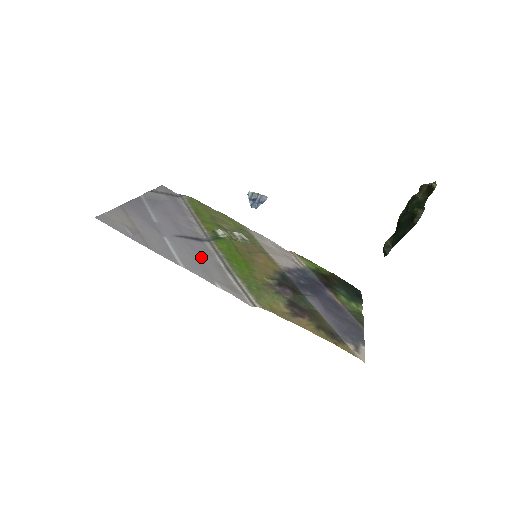
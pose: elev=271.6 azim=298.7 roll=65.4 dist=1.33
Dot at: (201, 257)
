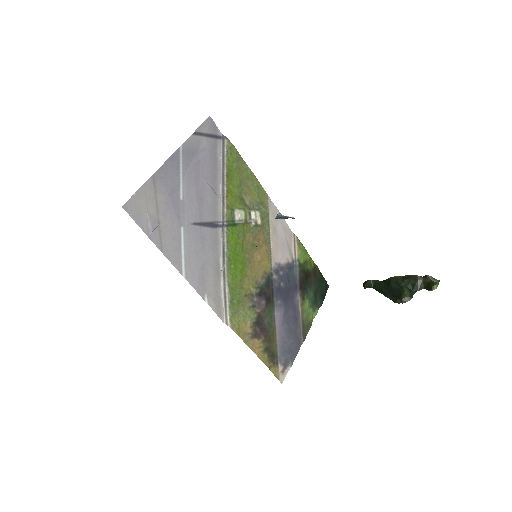
Dot at: (206, 257)
